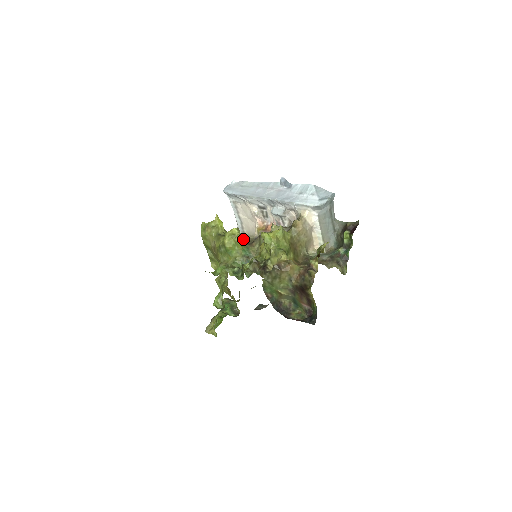
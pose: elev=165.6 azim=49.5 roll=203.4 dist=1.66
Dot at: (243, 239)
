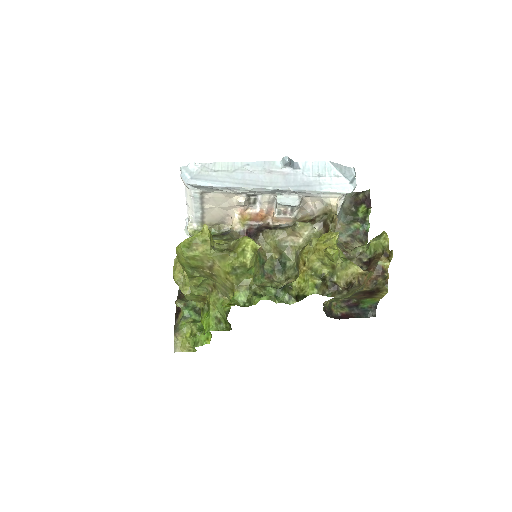
Dot at: occluded
